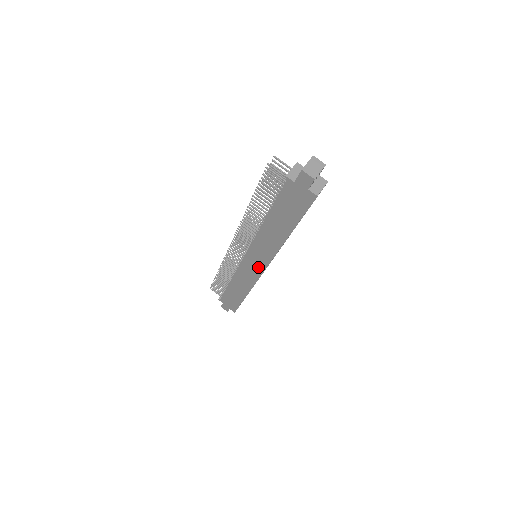
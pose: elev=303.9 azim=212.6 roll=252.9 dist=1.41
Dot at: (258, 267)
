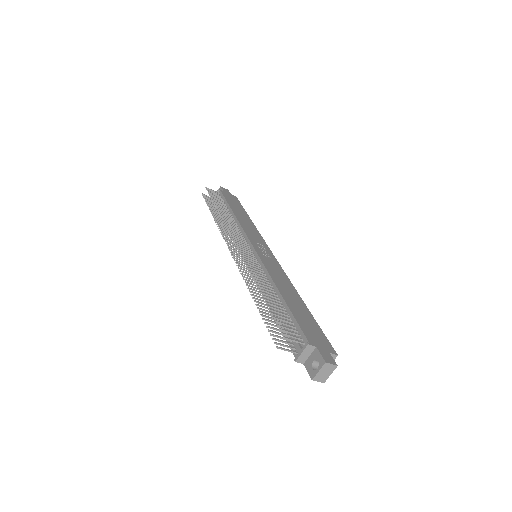
Dot at: occluded
